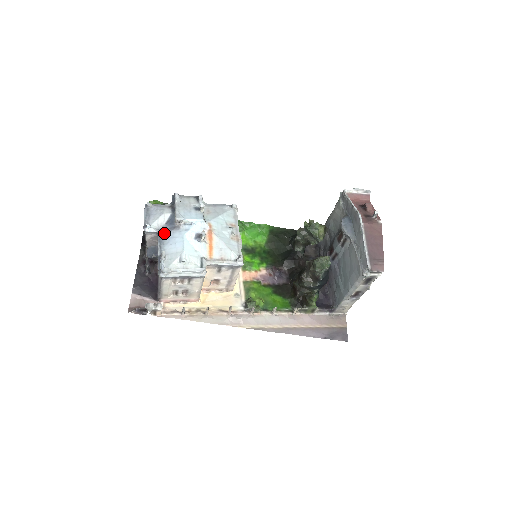
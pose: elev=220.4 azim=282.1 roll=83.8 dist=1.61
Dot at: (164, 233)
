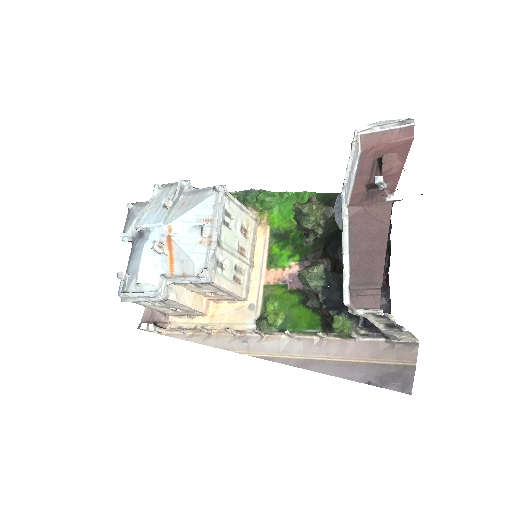
Dot at: (135, 243)
